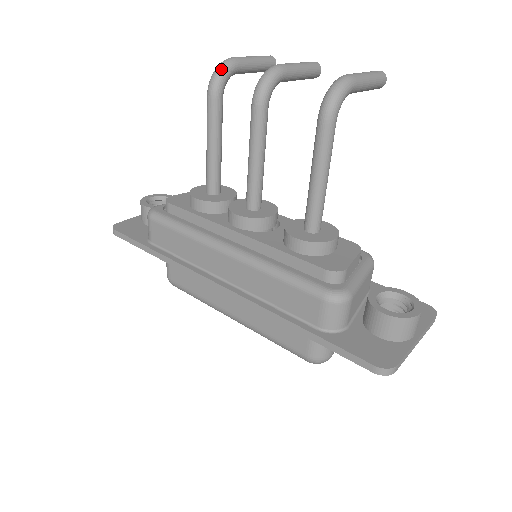
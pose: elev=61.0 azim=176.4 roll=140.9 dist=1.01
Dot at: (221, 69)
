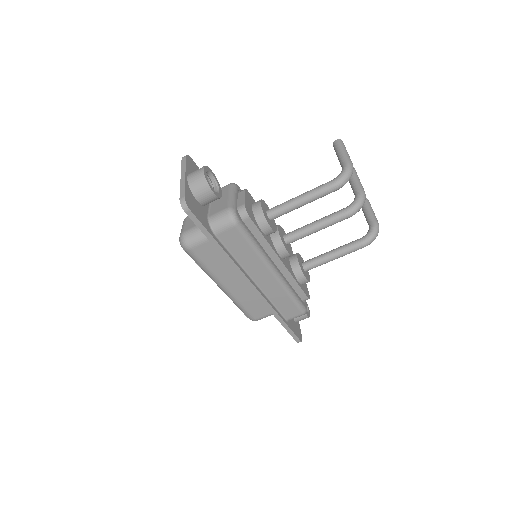
Dot at: occluded
